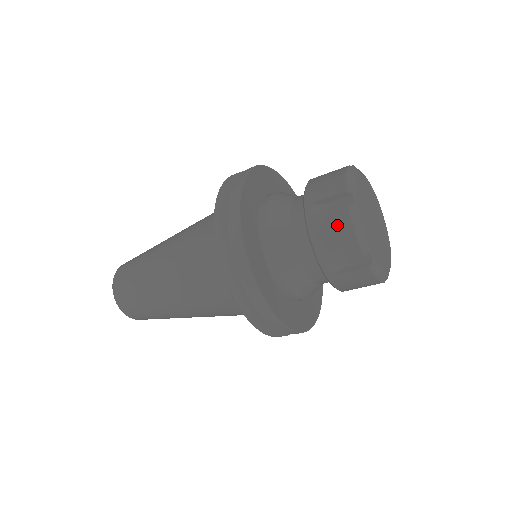
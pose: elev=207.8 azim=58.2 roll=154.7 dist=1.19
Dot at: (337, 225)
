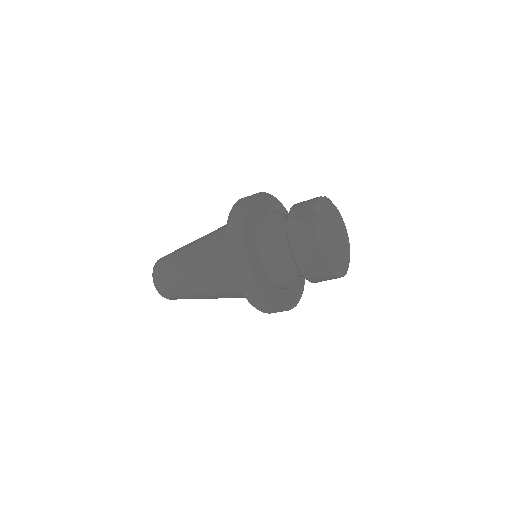
Dot at: (306, 234)
